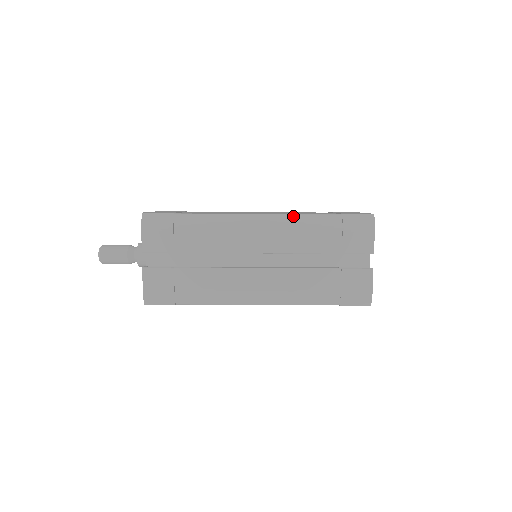
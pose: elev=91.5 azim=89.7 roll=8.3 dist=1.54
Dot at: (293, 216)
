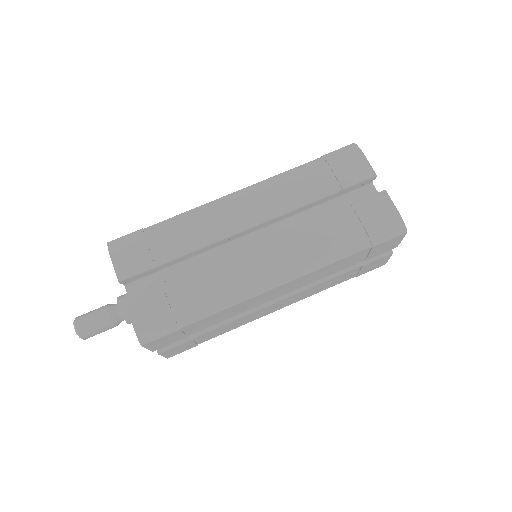
Dot at: (272, 178)
